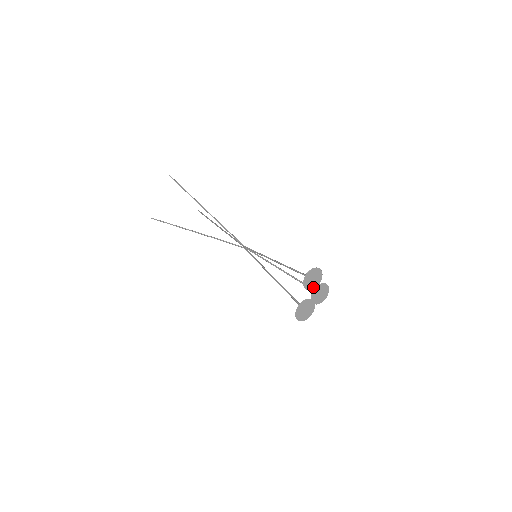
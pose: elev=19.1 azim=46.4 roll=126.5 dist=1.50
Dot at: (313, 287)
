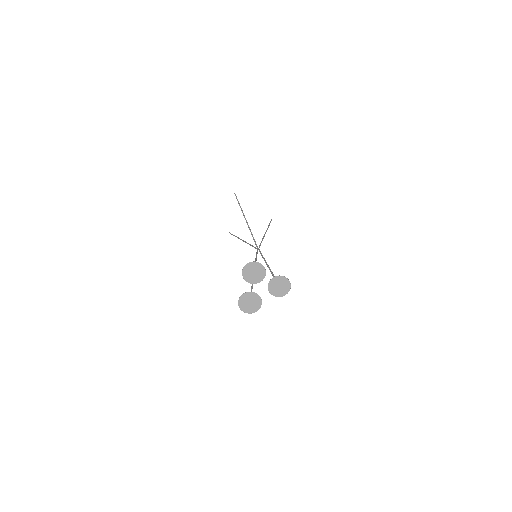
Dot at: (258, 280)
